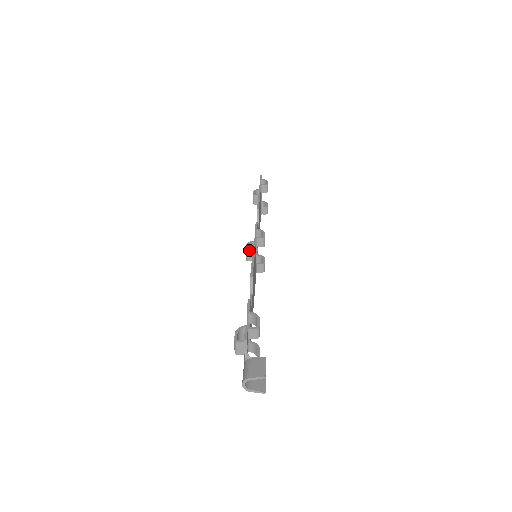
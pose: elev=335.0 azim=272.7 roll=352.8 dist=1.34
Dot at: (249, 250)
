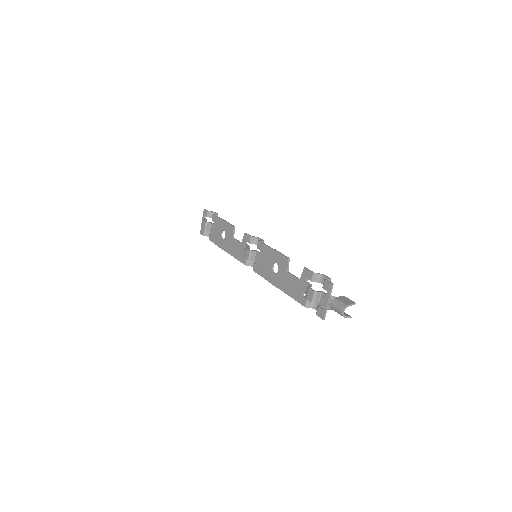
Dot at: (253, 251)
